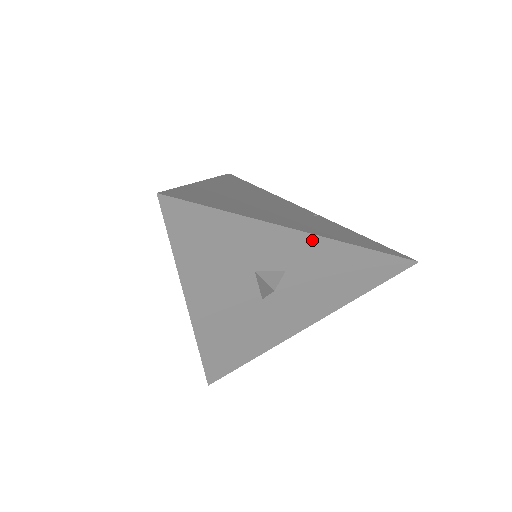
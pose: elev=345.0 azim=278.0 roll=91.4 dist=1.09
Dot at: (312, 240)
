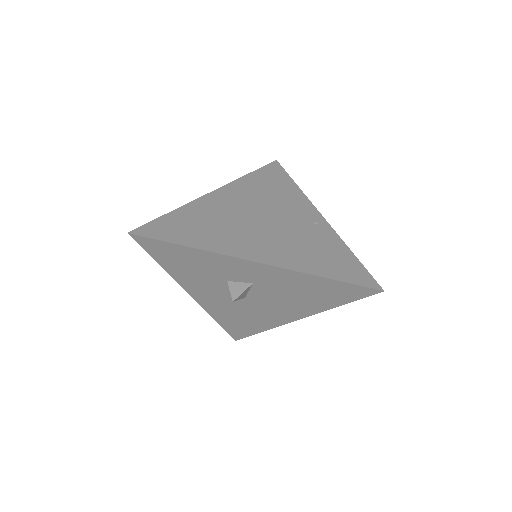
Dot at: (263, 267)
